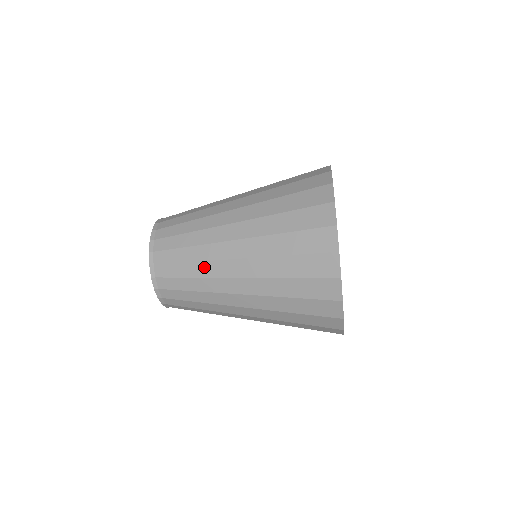
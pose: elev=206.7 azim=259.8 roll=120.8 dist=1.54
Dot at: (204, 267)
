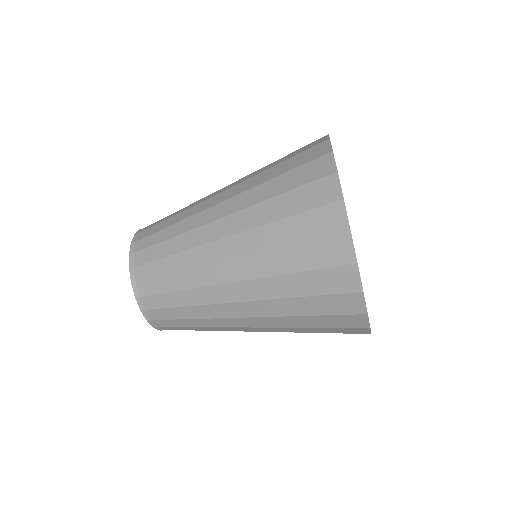
Dot at: (190, 211)
